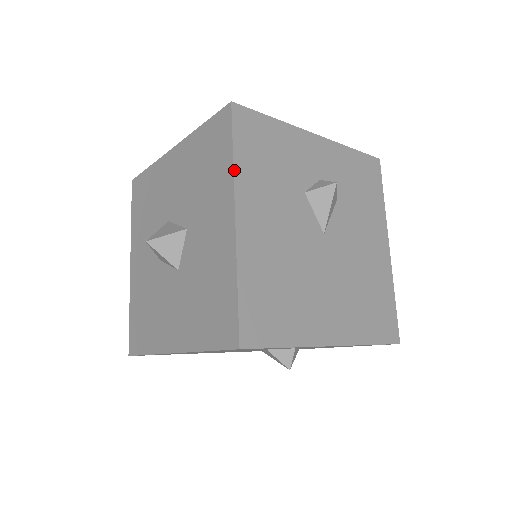
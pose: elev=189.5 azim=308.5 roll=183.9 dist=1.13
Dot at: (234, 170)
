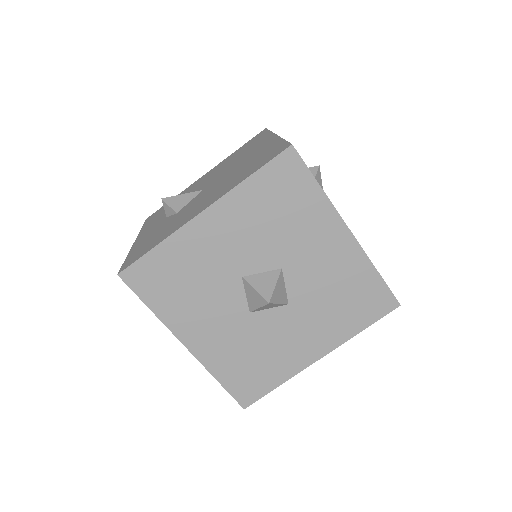
Dot at: occluded
